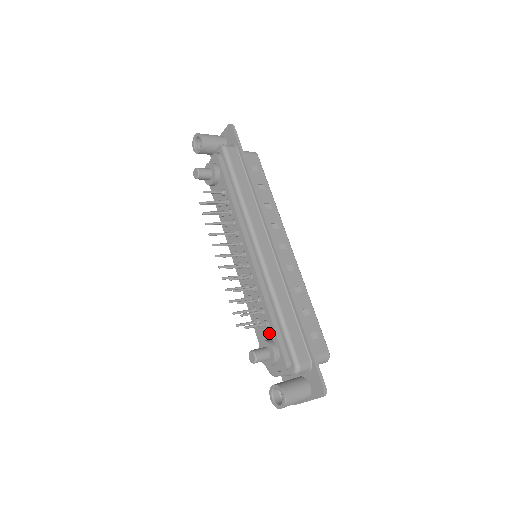
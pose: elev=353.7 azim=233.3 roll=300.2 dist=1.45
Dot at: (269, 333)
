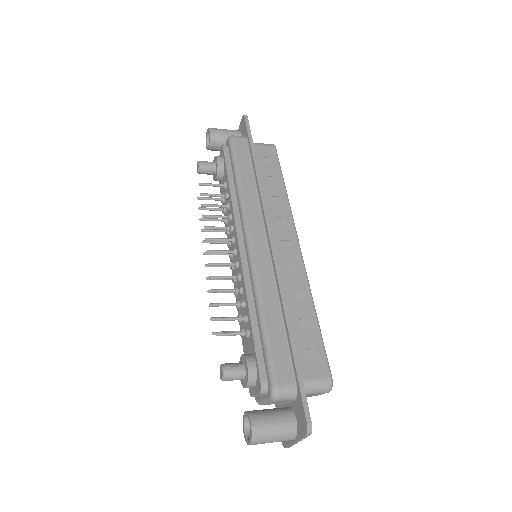
Dot at: (250, 345)
